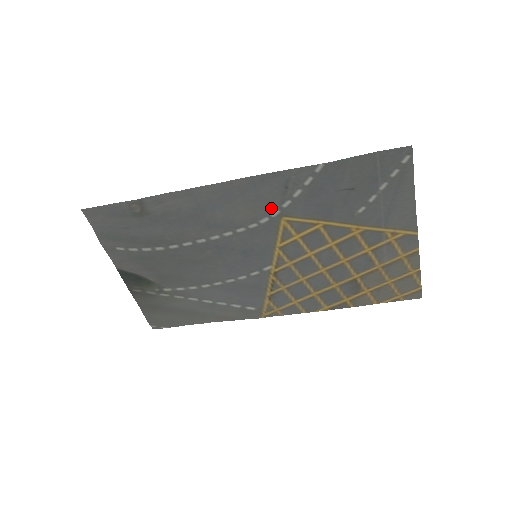
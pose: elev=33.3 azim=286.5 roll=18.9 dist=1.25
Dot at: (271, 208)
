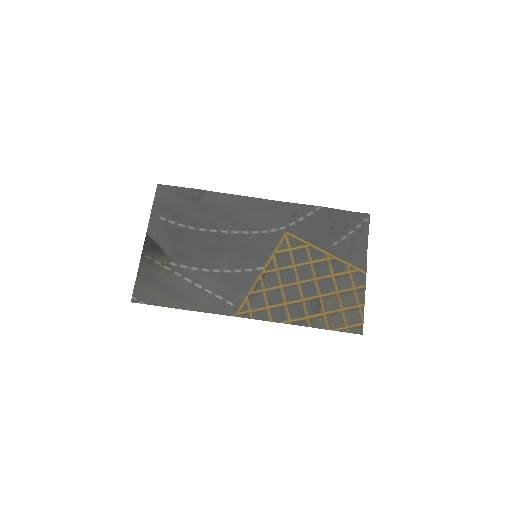
Dot at: (281, 224)
